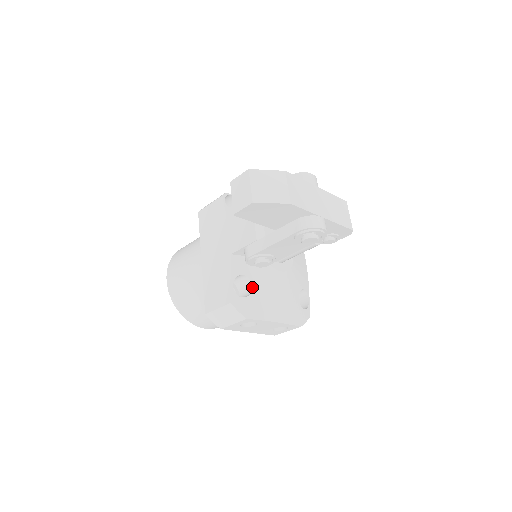
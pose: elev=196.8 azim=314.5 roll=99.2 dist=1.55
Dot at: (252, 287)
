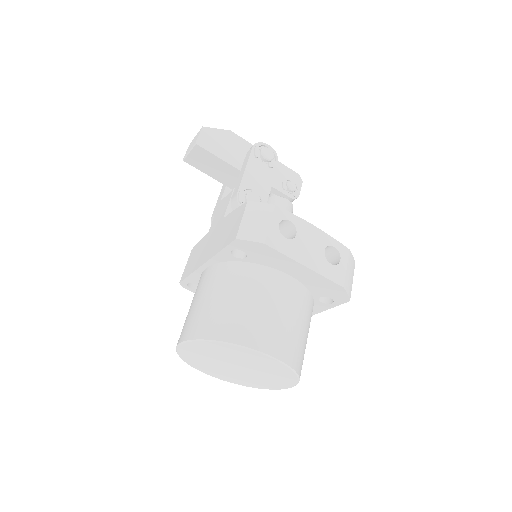
Dot at: occluded
